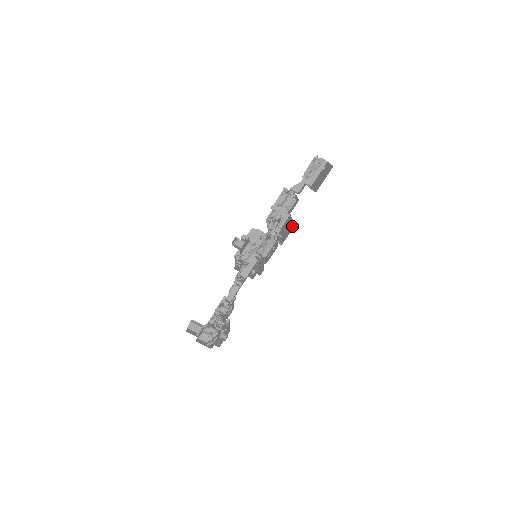
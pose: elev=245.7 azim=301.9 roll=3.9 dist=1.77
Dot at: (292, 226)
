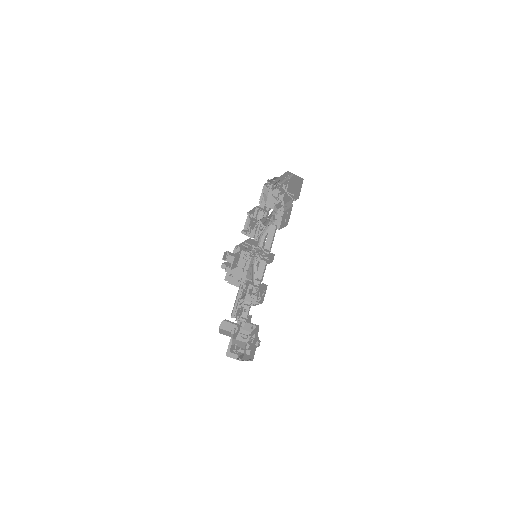
Dot at: (300, 183)
